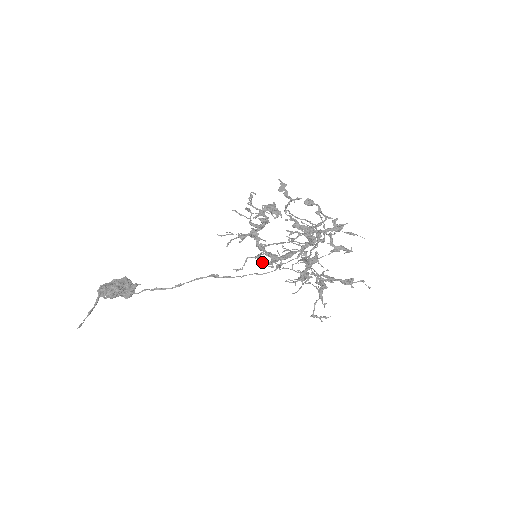
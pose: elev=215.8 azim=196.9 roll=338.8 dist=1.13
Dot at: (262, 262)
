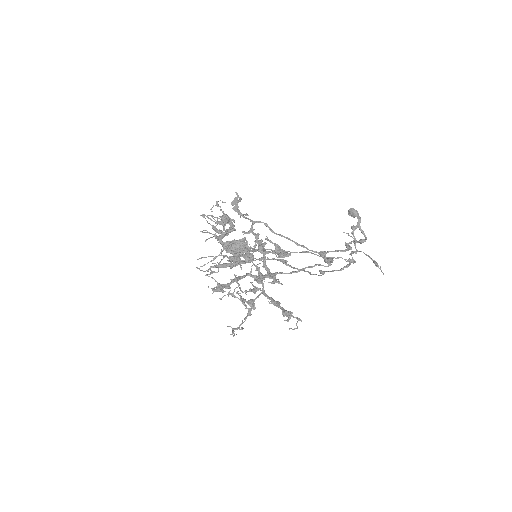
Dot at: occluded
